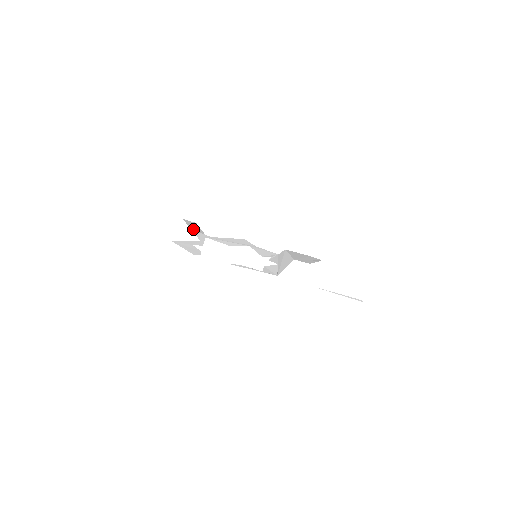
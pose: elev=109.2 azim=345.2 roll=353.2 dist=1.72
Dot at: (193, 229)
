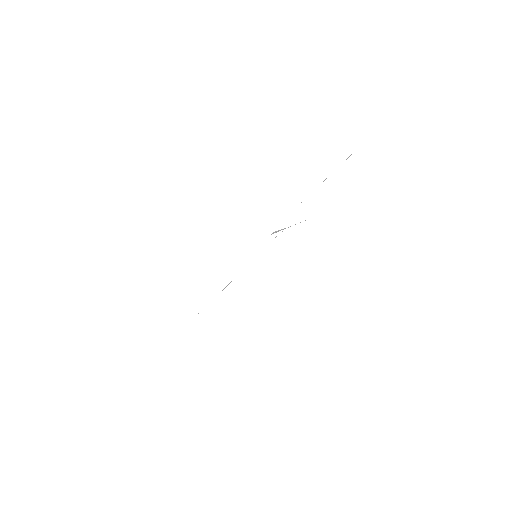
Dot at: occluded
